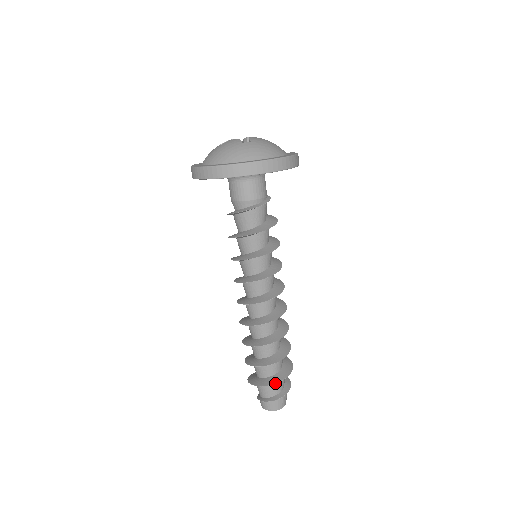
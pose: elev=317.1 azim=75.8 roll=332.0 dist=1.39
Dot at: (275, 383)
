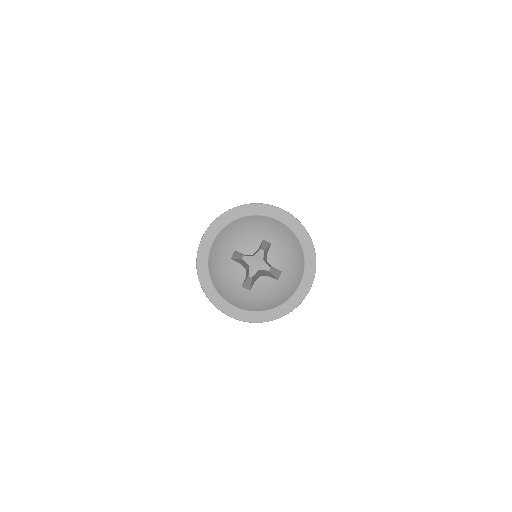
Dot at: occluded
